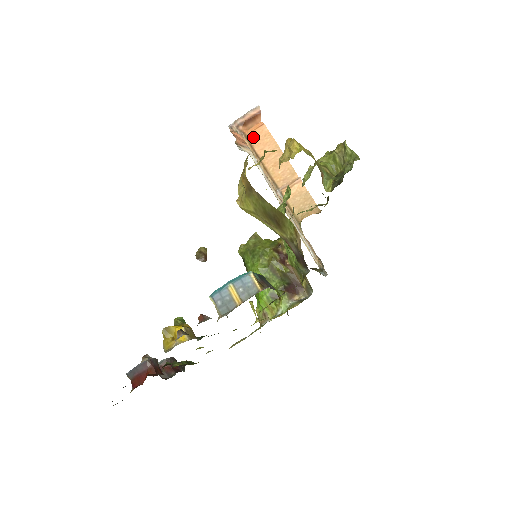
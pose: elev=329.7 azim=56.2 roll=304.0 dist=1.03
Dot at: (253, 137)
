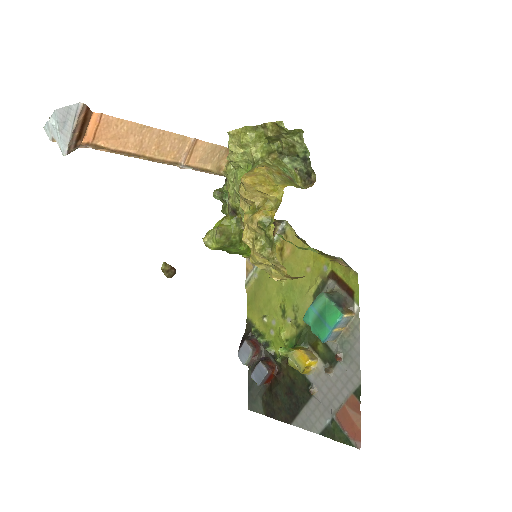
Dot at: (103, 139)
